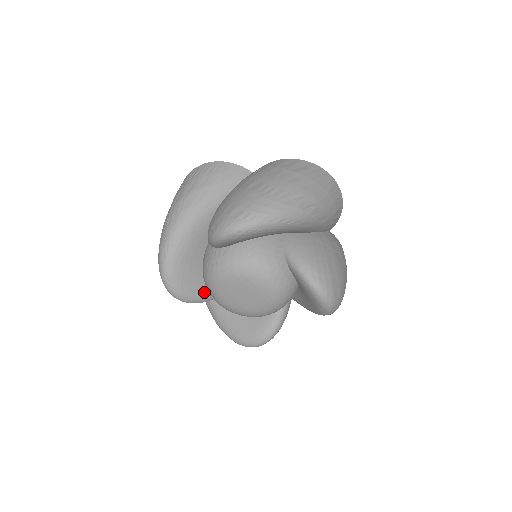
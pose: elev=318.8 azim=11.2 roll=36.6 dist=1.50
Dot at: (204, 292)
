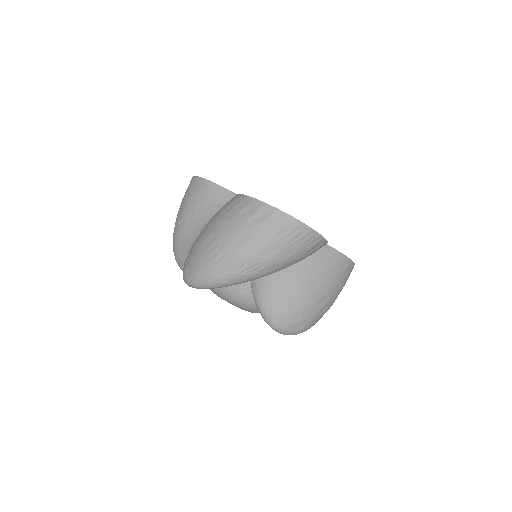
Dot at: occluded
